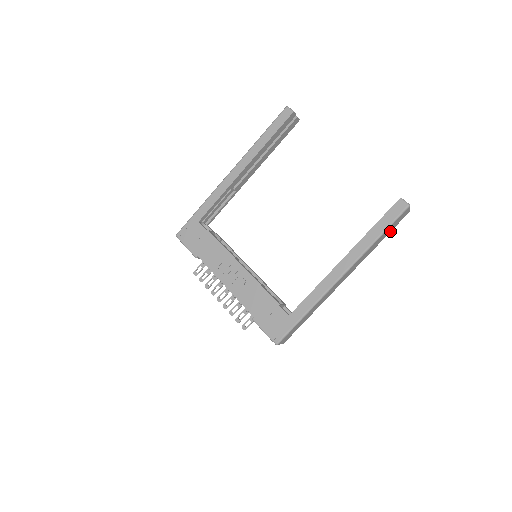
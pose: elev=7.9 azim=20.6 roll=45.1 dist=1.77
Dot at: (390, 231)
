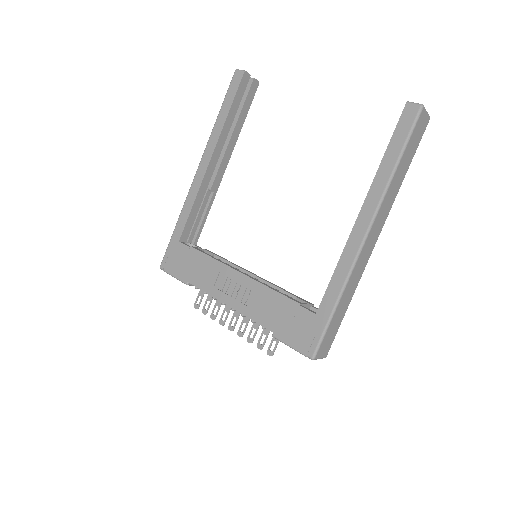
Dot at: (413, 154)
